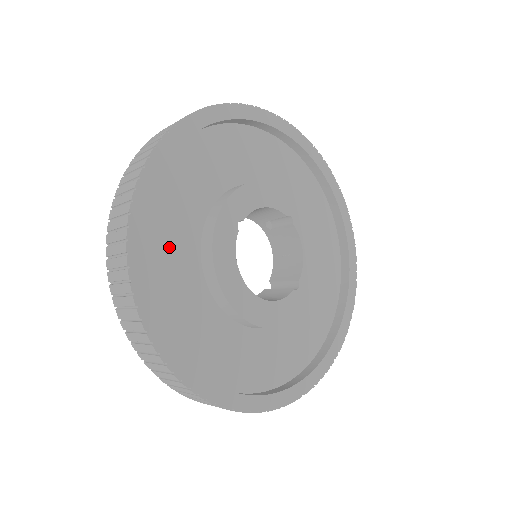
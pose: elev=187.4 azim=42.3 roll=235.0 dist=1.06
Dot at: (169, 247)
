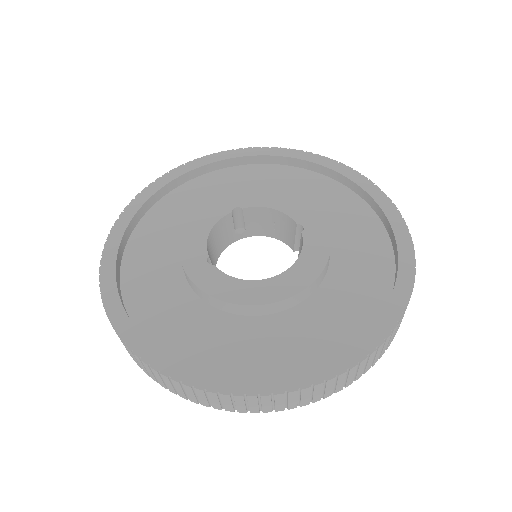
Dot at: (194, 336)
